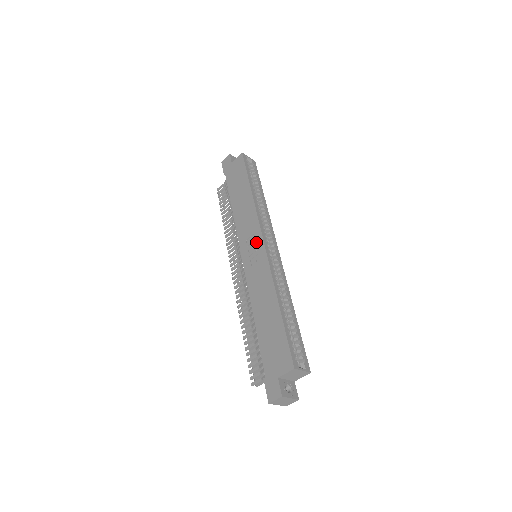
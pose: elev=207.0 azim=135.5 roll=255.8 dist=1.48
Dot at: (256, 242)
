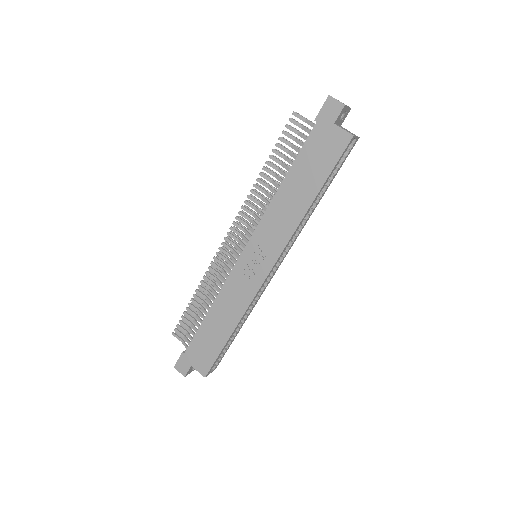
Dot at: (264, 262)
